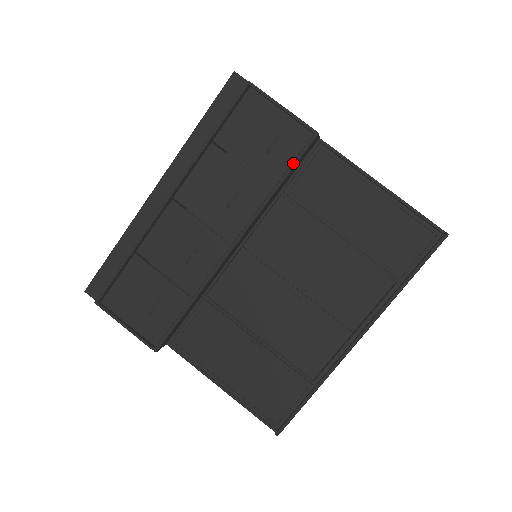
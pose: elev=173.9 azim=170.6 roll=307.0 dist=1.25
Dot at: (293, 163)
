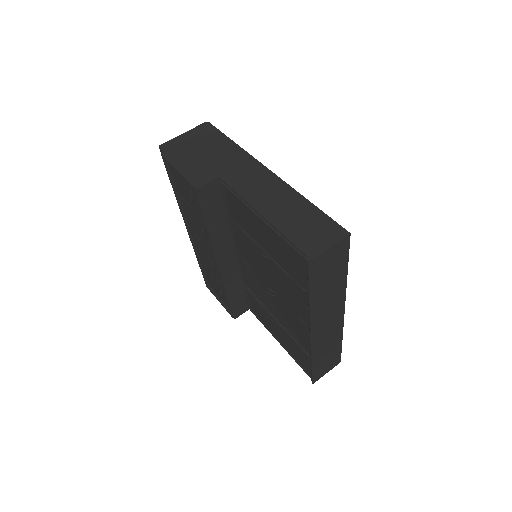
Dot at: (202, 211)
